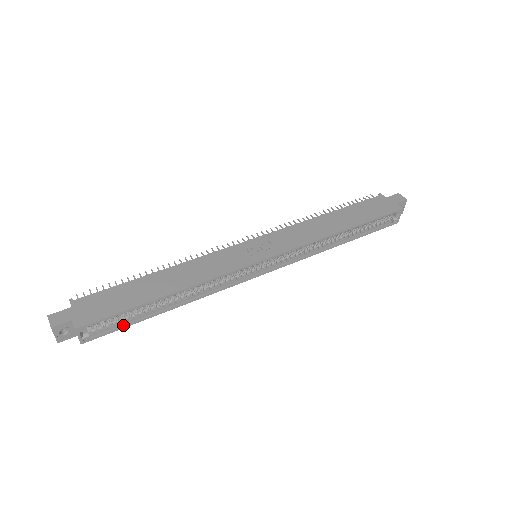
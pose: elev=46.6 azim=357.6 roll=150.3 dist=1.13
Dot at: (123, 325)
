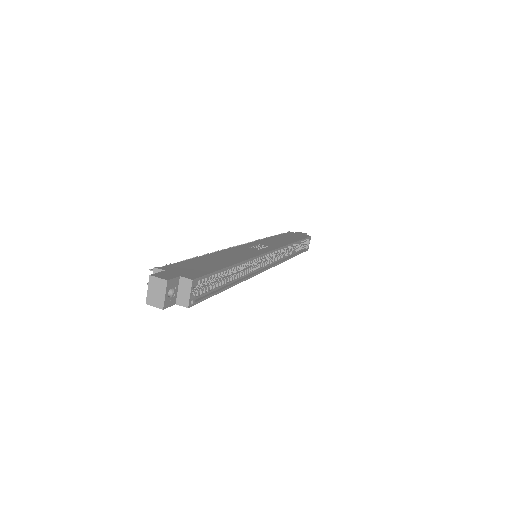
Dot at: (210, 294)
